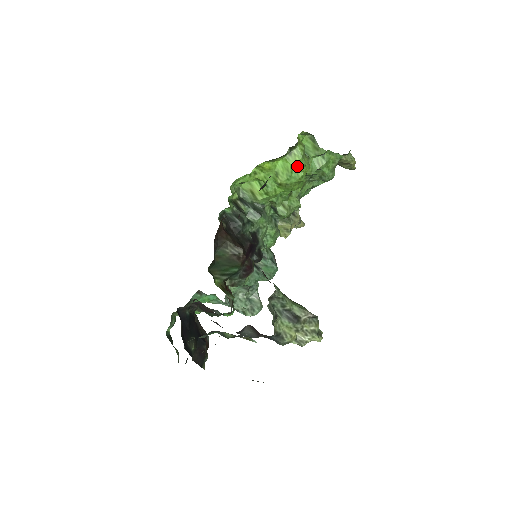
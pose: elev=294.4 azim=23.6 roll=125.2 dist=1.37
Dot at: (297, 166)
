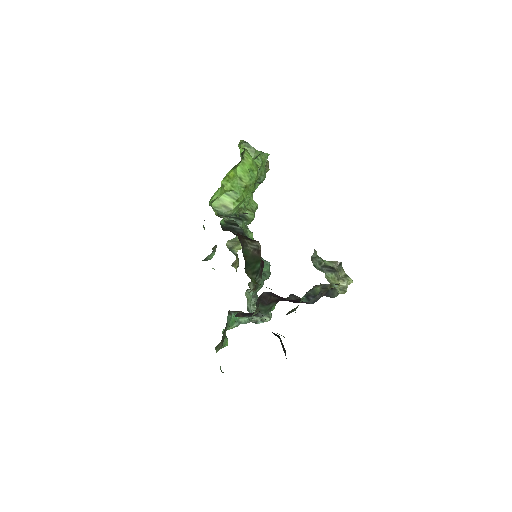
Dot at: (252, 166)
